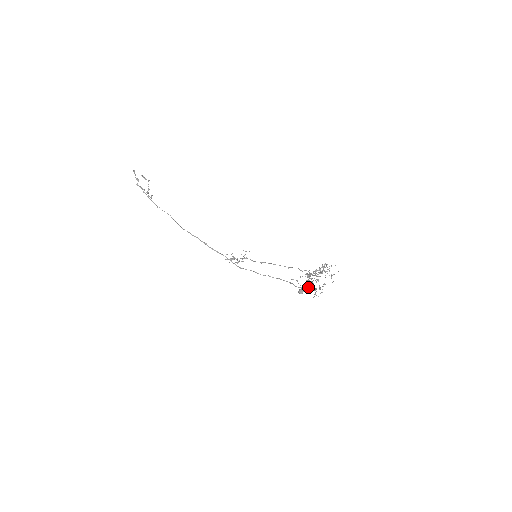
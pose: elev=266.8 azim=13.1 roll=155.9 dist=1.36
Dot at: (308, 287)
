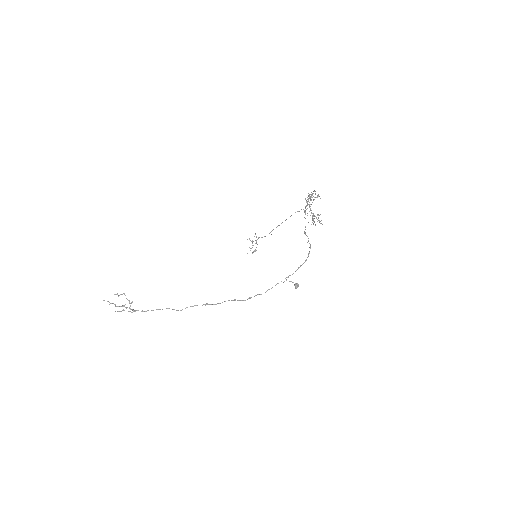
Dot at: (313, 218)
